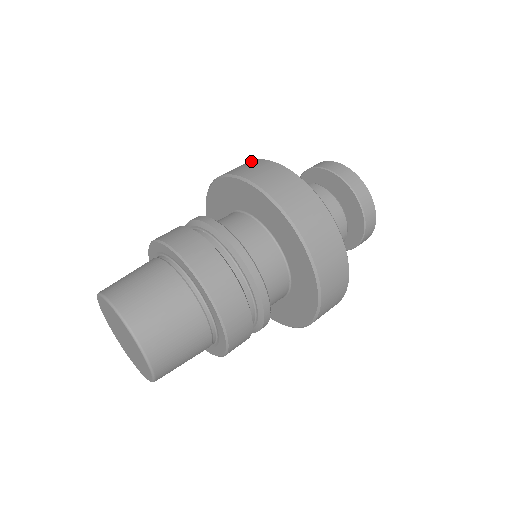
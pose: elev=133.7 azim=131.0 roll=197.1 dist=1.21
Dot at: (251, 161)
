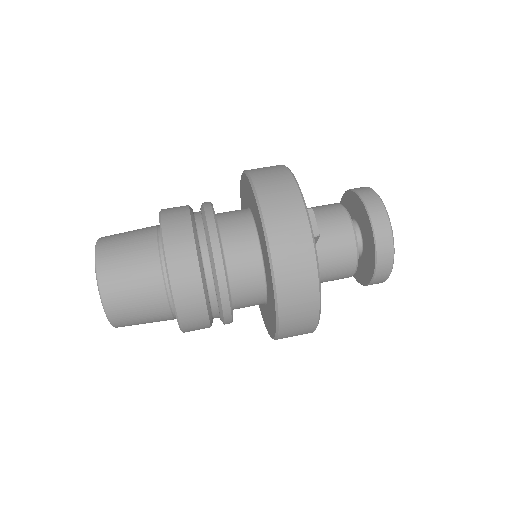
Dot at: (280, 166)
